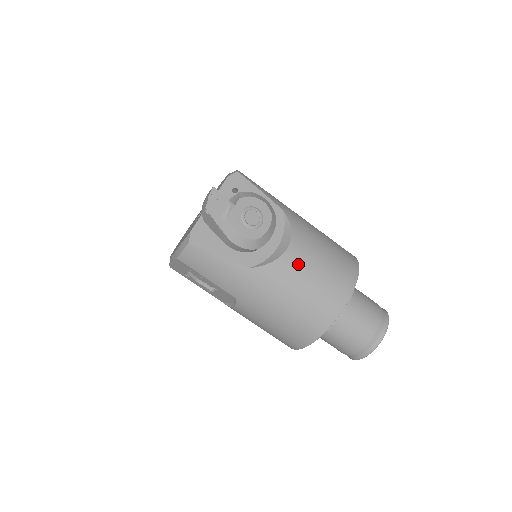
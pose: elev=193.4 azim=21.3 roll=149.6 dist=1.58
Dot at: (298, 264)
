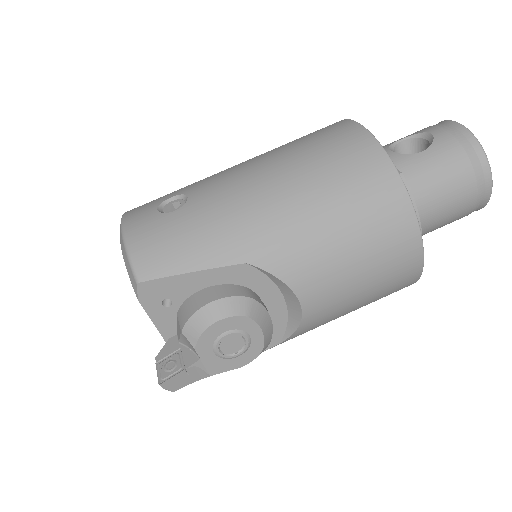
Dot at: (329, 302)
